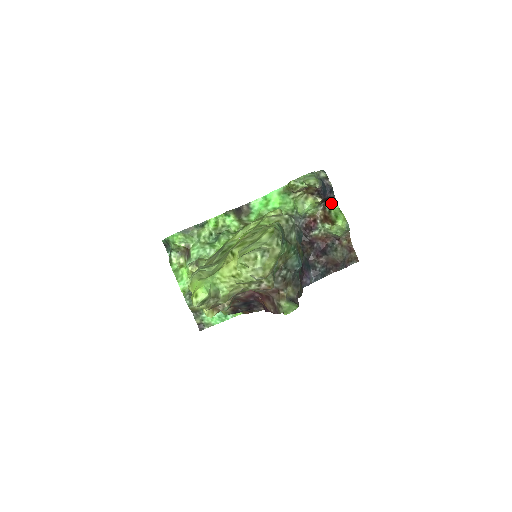
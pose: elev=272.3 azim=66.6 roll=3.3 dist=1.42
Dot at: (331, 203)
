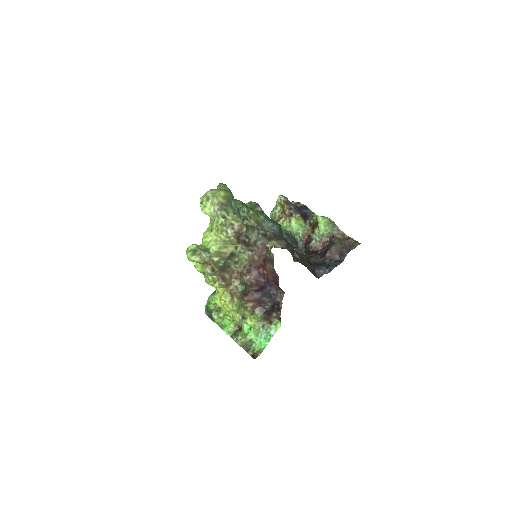
Dot at: (312, 217)
